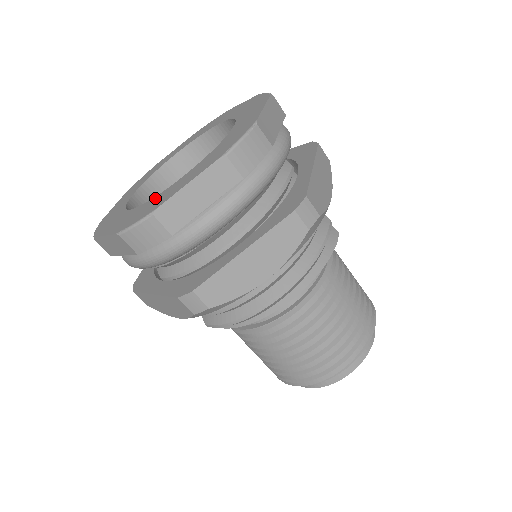
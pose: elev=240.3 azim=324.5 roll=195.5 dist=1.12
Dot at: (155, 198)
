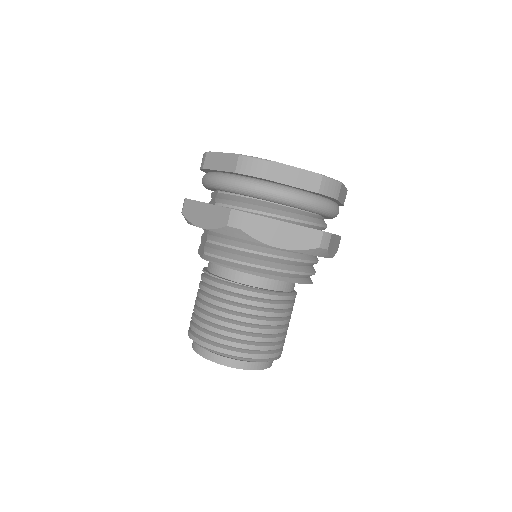
Dot at: occluded
